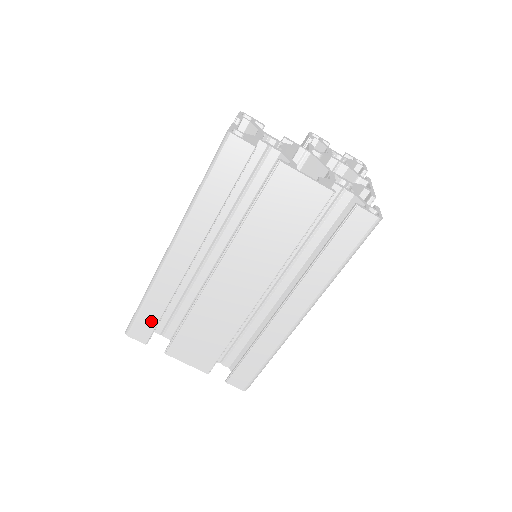
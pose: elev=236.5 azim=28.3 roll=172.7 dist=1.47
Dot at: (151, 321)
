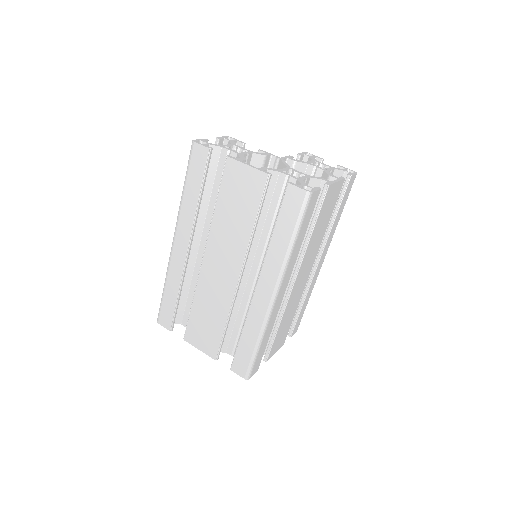
Dot at: (170, 308)
